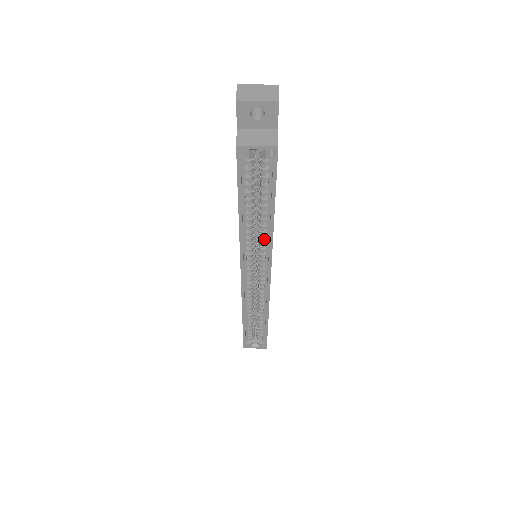
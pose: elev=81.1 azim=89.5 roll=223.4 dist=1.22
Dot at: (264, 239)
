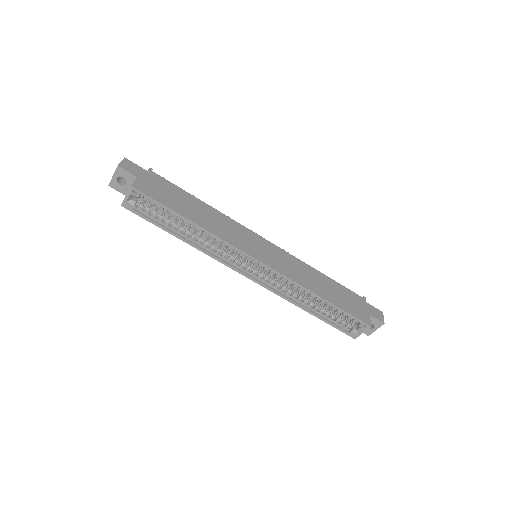
Dot at: (216, 240)
